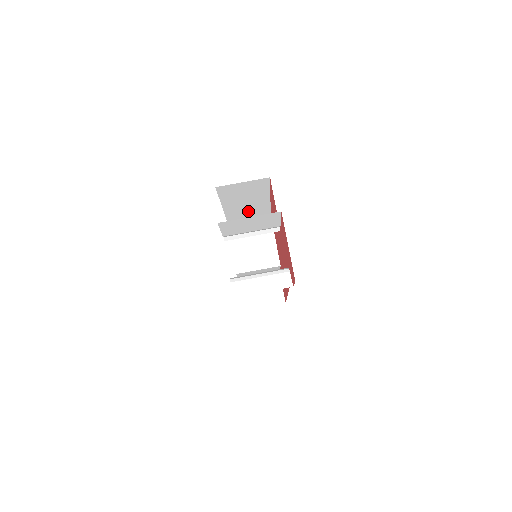
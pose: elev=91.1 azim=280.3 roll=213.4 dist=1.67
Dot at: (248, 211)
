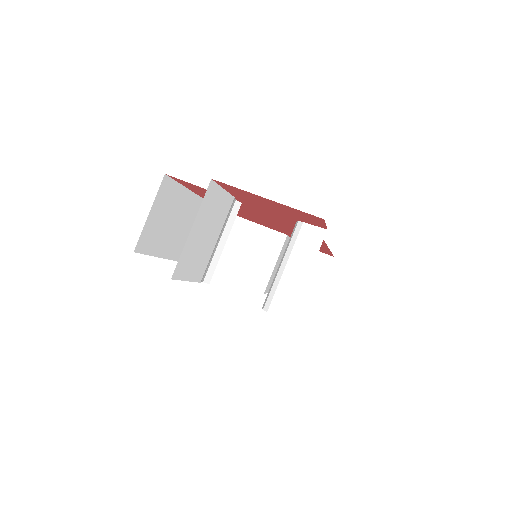
Dot at: occluded
